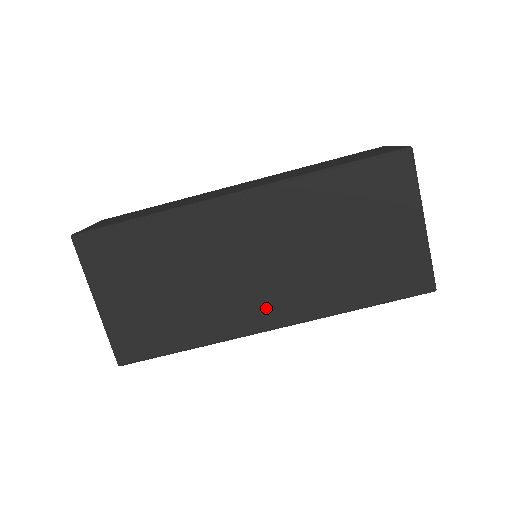
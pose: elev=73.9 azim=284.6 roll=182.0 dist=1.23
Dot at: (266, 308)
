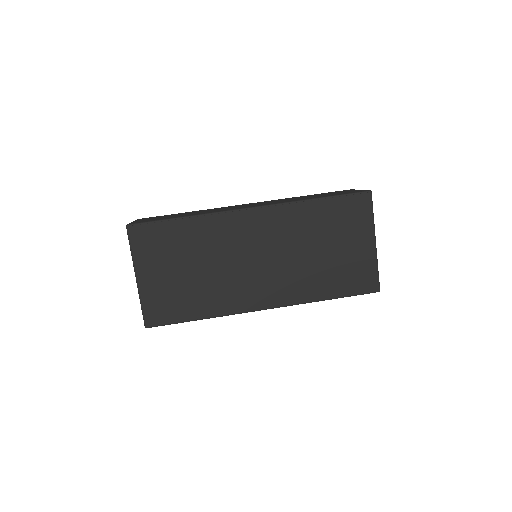
Dot at: (262, 293)
